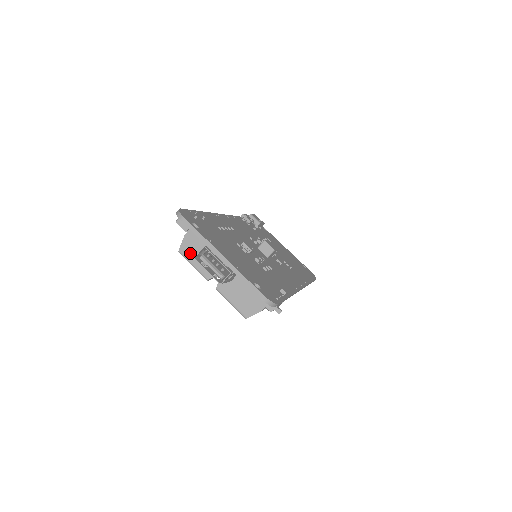
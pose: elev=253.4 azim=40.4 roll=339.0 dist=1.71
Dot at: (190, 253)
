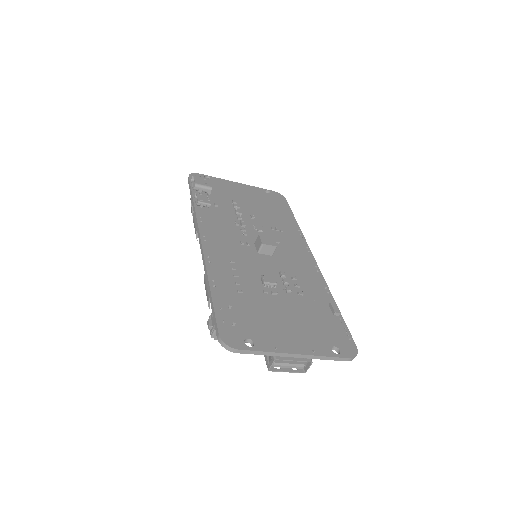
Dot at: occluded
